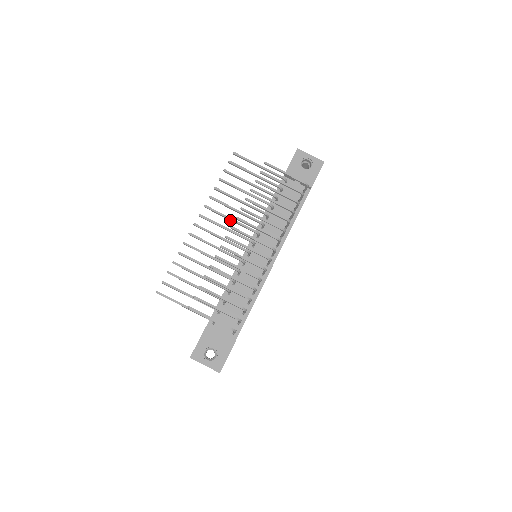
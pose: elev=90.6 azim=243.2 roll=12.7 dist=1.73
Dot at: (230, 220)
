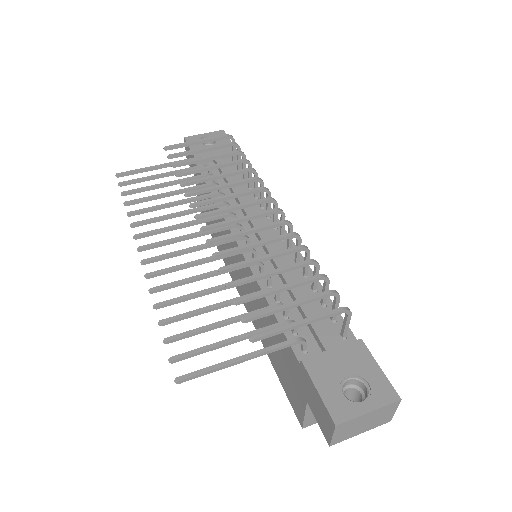
Dot at: (184, 227)
